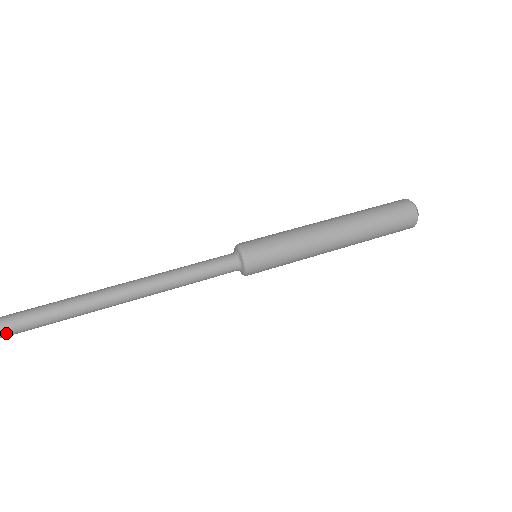
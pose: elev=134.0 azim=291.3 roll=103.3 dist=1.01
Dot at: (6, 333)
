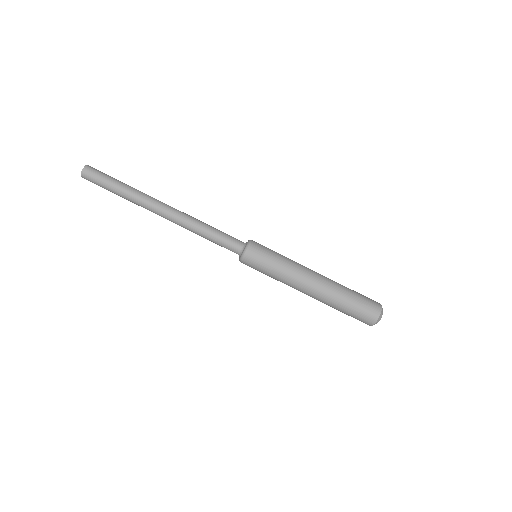
Dot at: occluded
